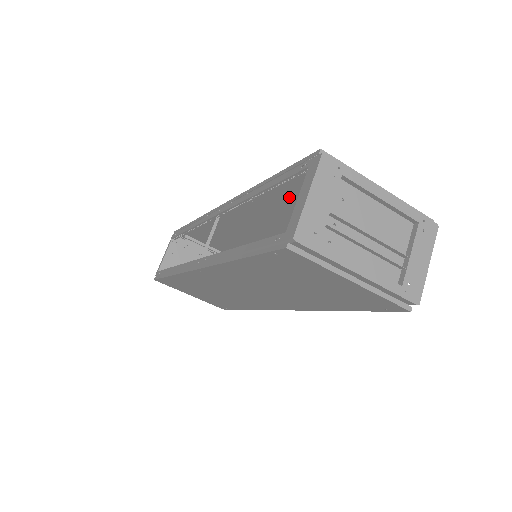
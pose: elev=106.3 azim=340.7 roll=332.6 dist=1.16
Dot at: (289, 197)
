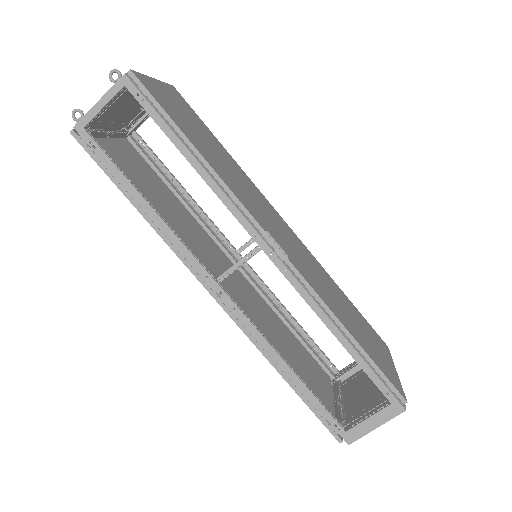
Dot at: (344, 316)
